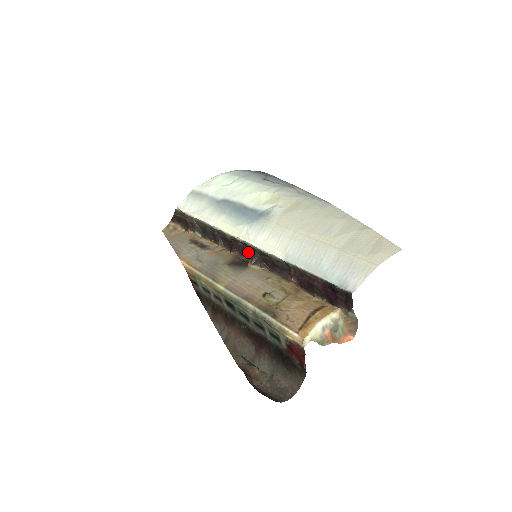
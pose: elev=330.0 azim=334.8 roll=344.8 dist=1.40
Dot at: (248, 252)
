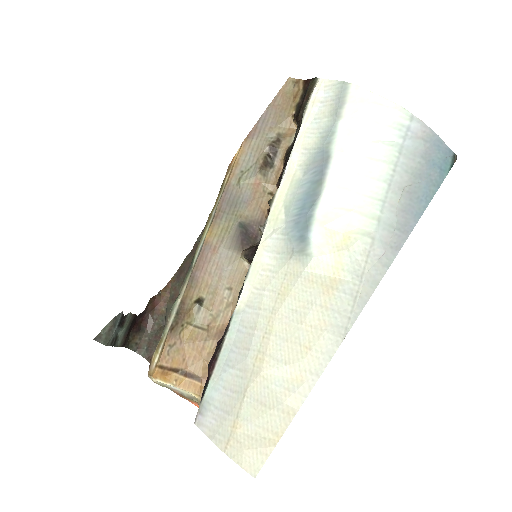
Dot at: occluded
